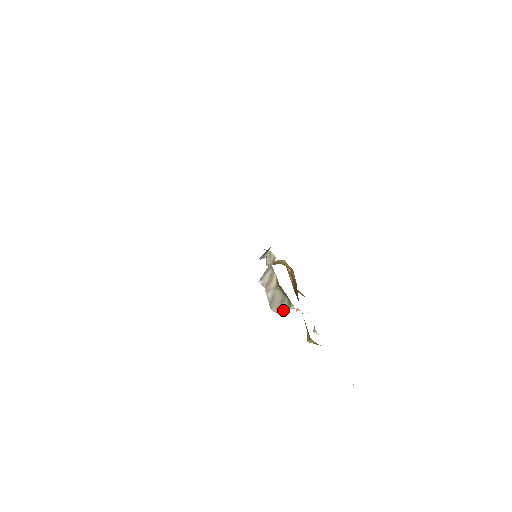
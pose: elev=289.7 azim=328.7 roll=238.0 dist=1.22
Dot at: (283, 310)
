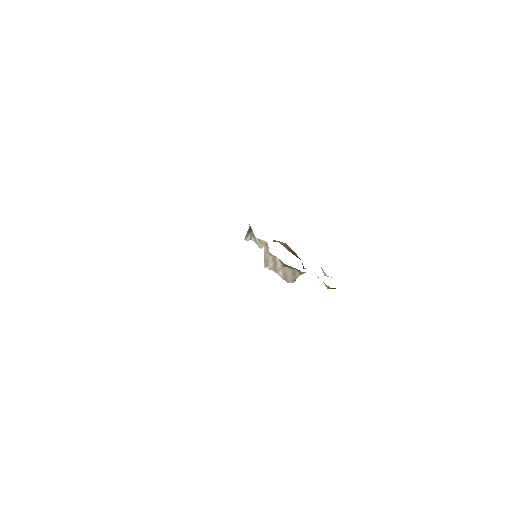
Dot at: occluded
